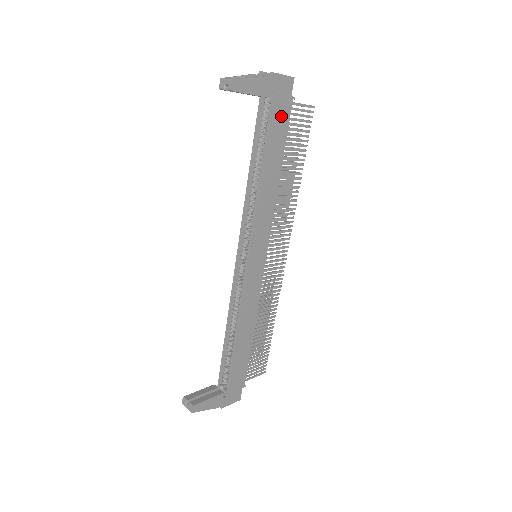
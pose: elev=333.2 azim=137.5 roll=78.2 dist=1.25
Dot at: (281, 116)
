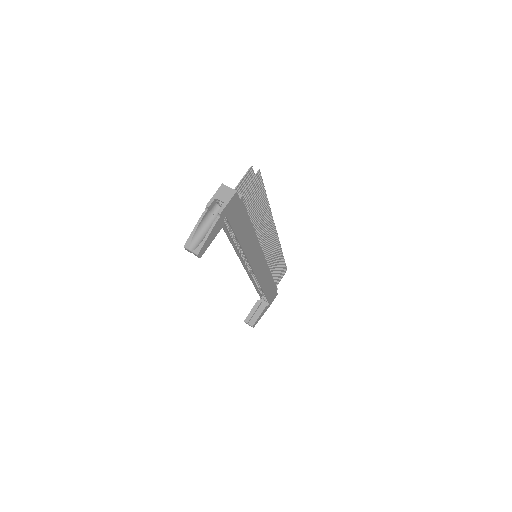
Dot at: (238, 214)
